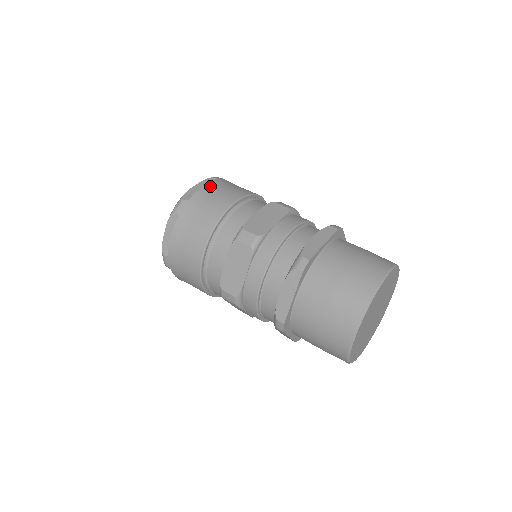
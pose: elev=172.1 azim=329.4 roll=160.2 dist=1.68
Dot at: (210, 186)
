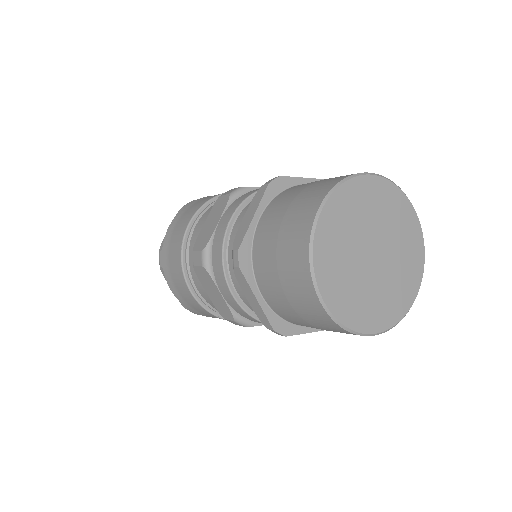
Dot at: (174, 221)
